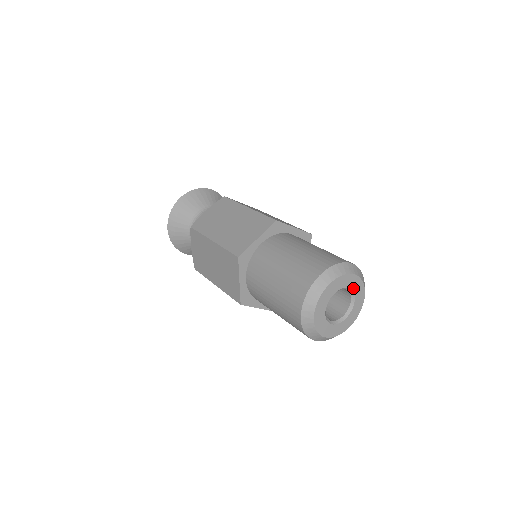
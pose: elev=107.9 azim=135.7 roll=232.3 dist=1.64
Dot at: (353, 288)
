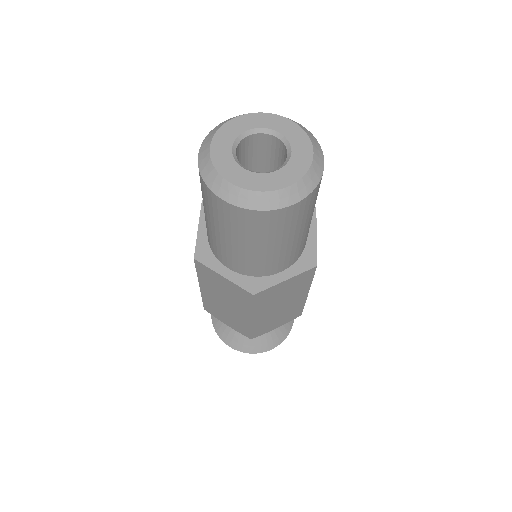
Dot at: (257, 126)
